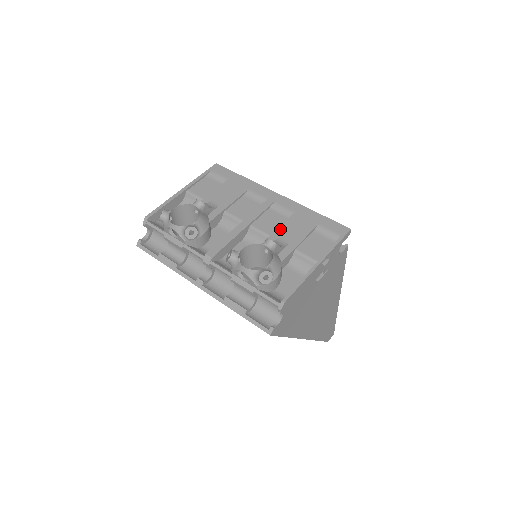
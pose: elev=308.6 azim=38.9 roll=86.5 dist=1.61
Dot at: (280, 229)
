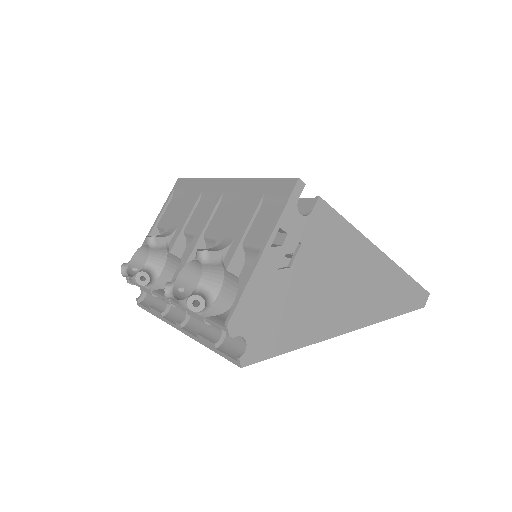
Dot at: (227, 224)
